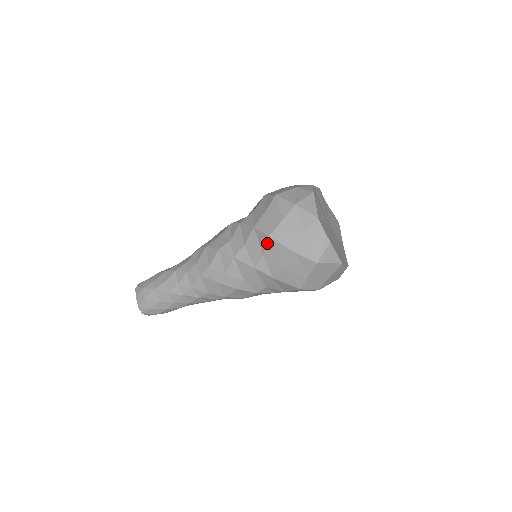
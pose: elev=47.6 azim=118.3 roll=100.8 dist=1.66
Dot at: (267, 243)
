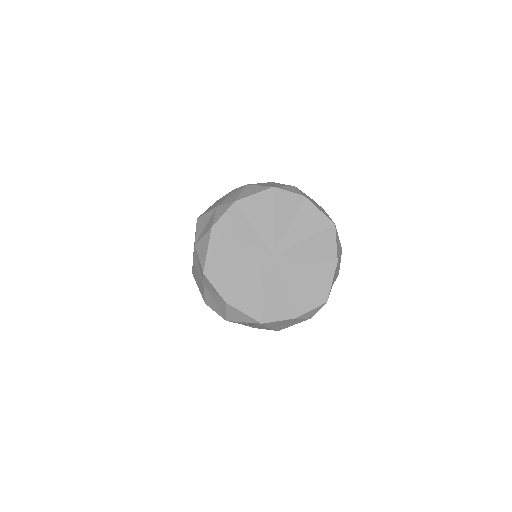
Dot at: occluded
